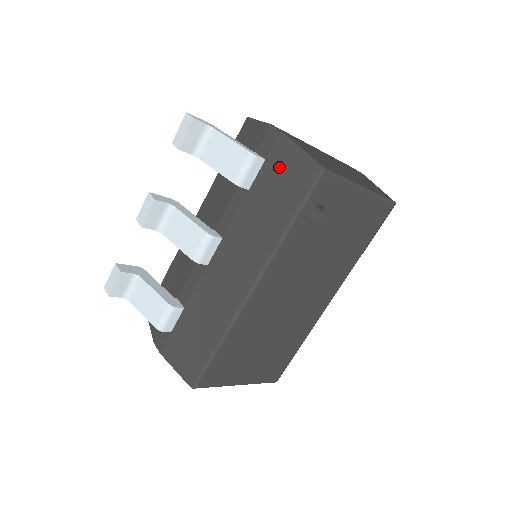
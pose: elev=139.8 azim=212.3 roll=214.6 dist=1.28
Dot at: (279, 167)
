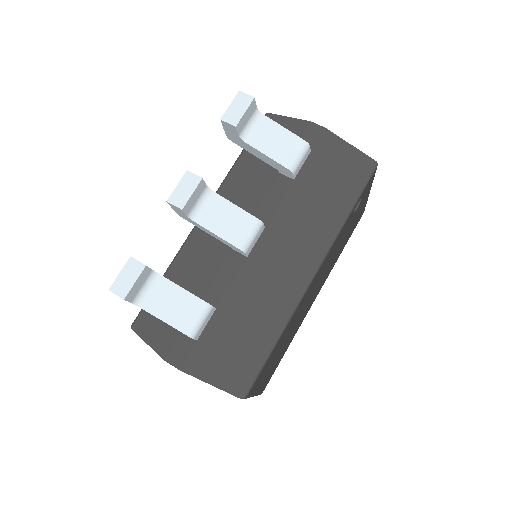
Dot at: (329, 160)
